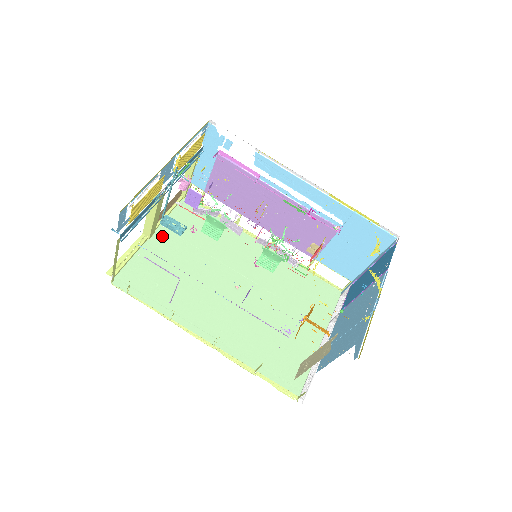
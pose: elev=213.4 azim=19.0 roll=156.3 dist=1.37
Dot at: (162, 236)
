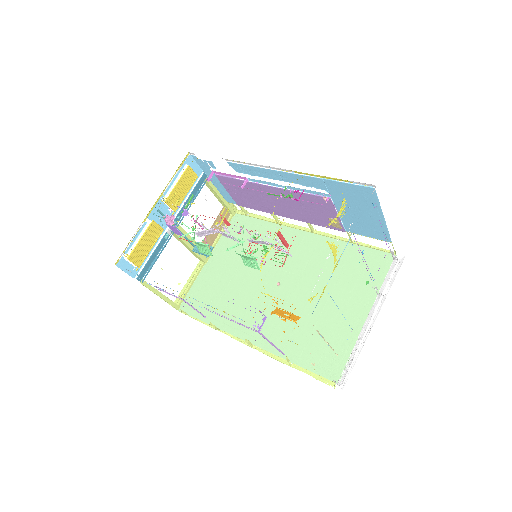
Dot at: (216, 257)
